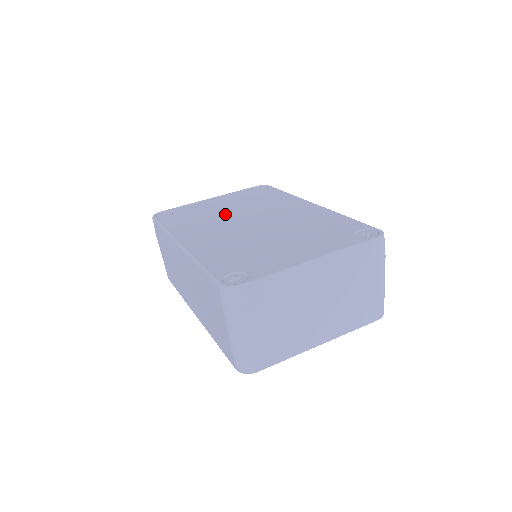
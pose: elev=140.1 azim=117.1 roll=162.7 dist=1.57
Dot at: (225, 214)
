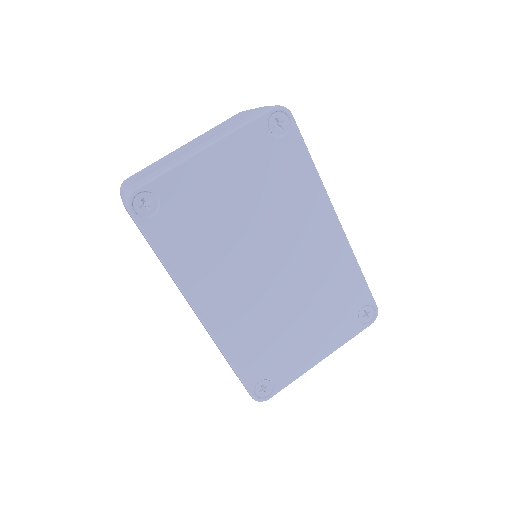
Dot at: (239, 233)
